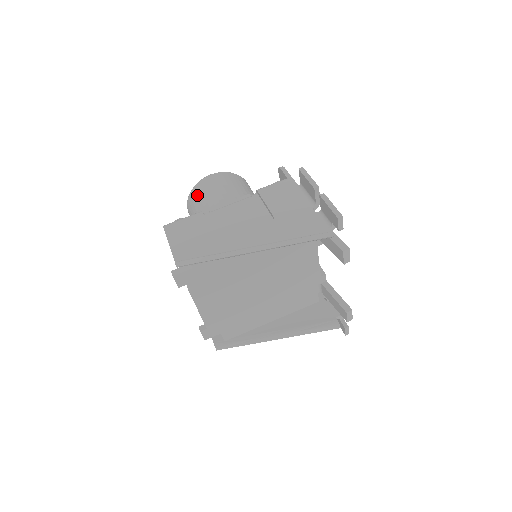
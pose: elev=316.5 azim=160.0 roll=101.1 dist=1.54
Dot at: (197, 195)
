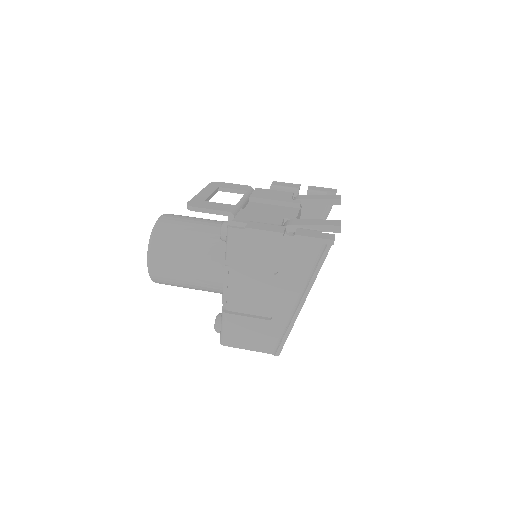
Dot at: (167, 282)
